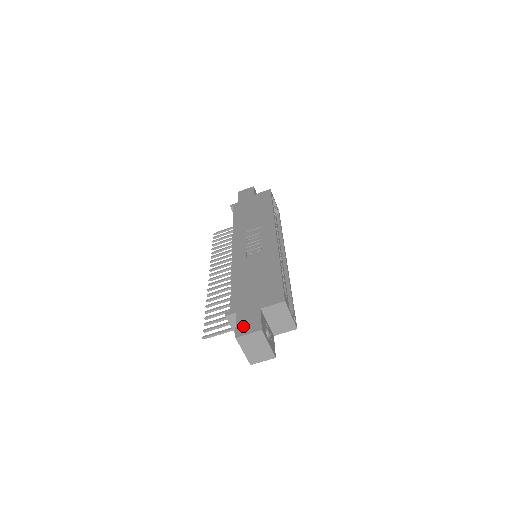
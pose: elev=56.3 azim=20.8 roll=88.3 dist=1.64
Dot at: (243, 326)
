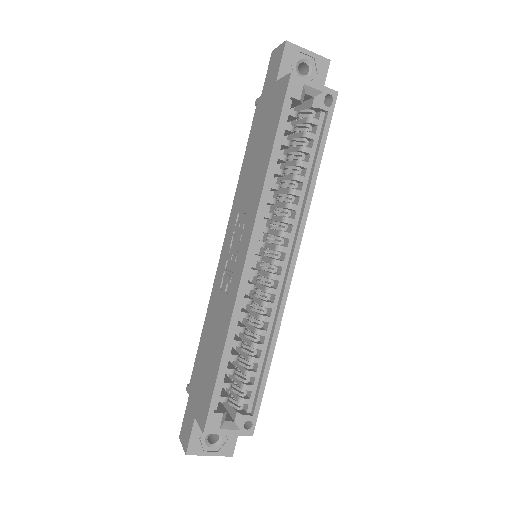
Dot at: (184, 428)
